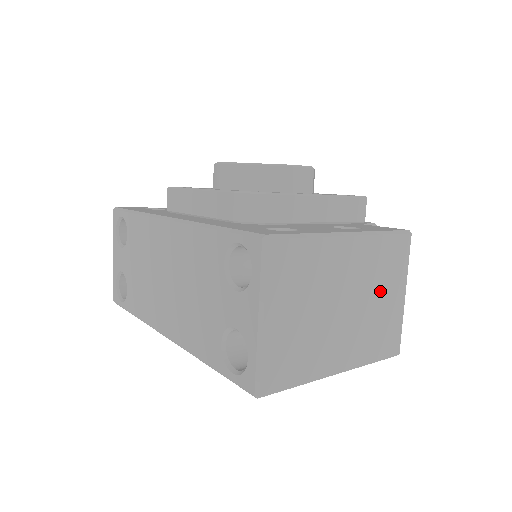
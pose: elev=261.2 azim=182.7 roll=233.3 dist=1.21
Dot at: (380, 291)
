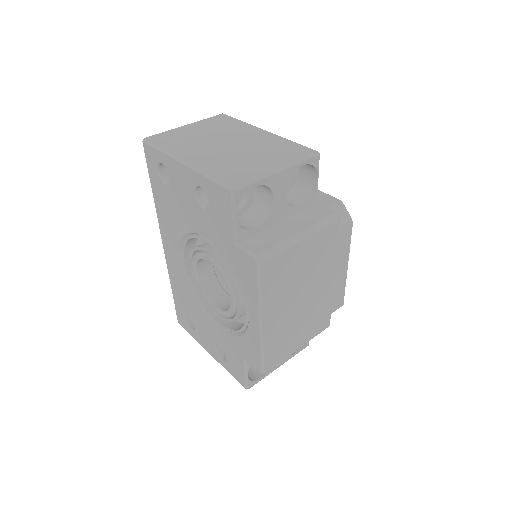
Dot at: (259, 155)
